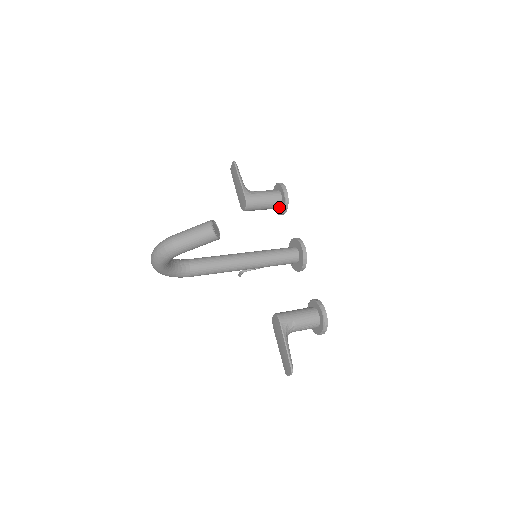
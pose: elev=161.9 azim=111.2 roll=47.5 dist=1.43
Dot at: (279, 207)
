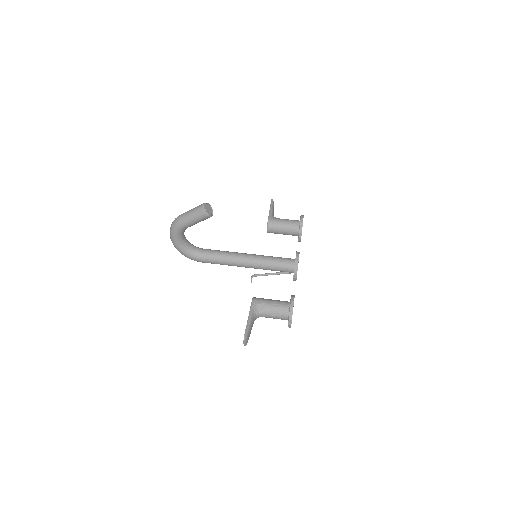
Dot at: (297, 234)
